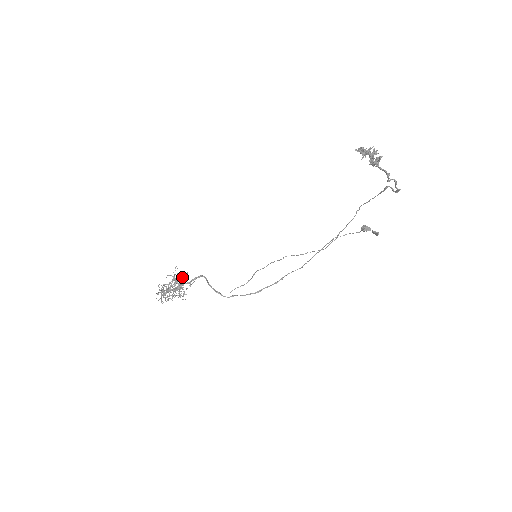
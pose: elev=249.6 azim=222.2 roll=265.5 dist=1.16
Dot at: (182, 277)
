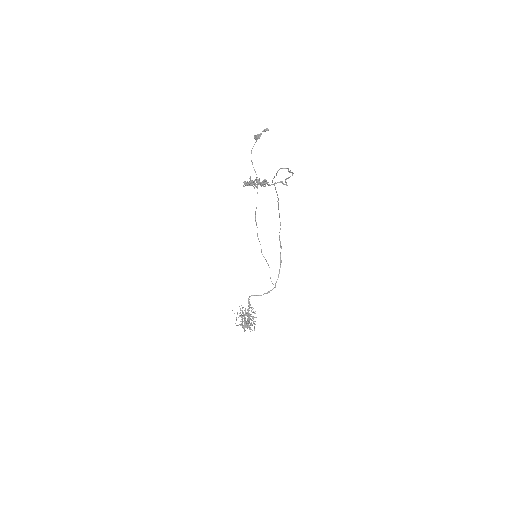
Dot at: (243, 312)
